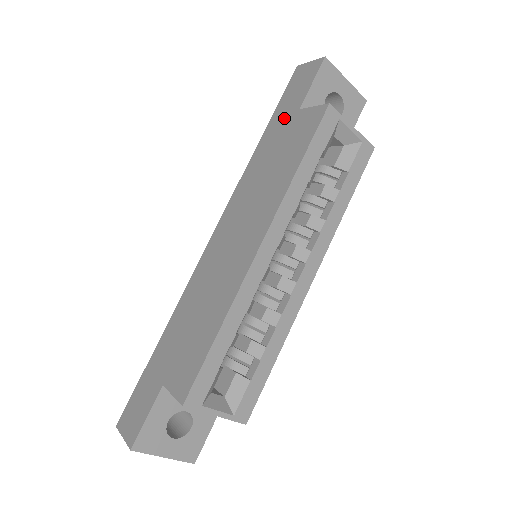
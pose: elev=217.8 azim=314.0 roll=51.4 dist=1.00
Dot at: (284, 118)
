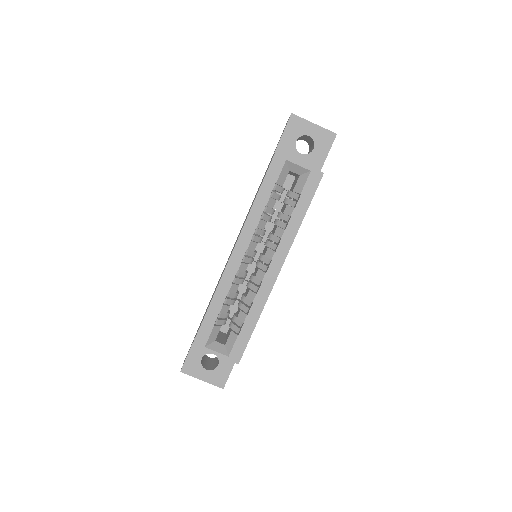
Dot at: occluded
